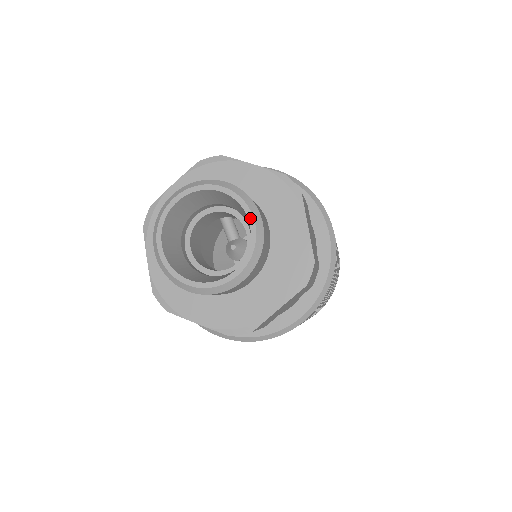
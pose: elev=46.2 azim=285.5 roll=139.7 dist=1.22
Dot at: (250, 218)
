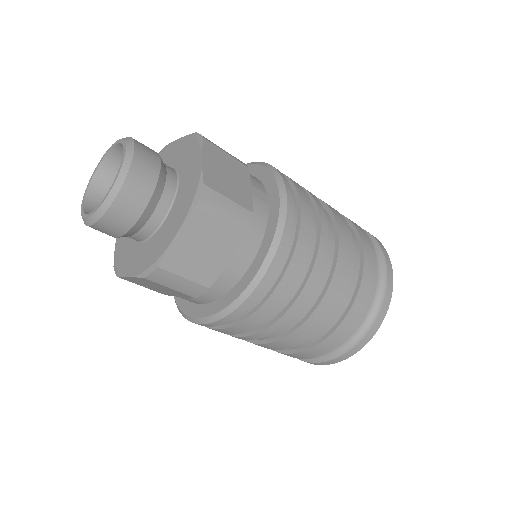
Dot at: (124, 149)
